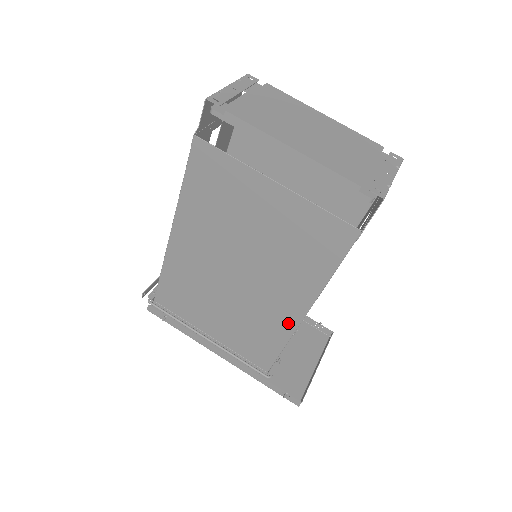
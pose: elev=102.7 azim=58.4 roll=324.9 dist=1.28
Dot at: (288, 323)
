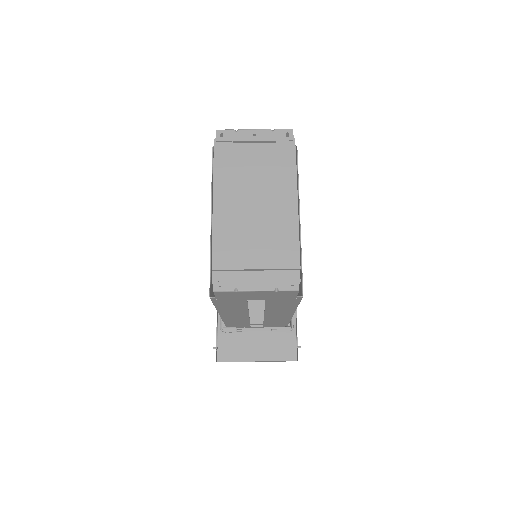
Dot at: occluded
